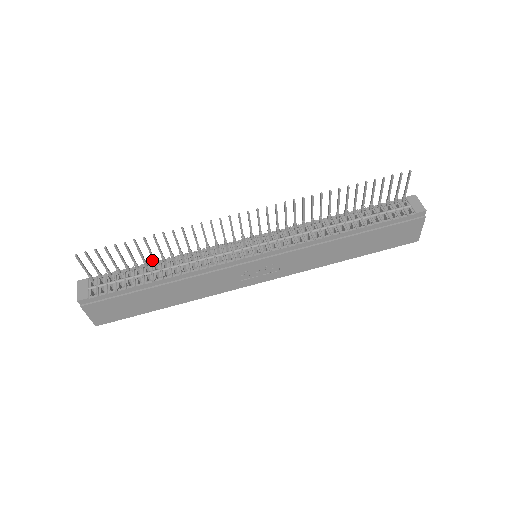
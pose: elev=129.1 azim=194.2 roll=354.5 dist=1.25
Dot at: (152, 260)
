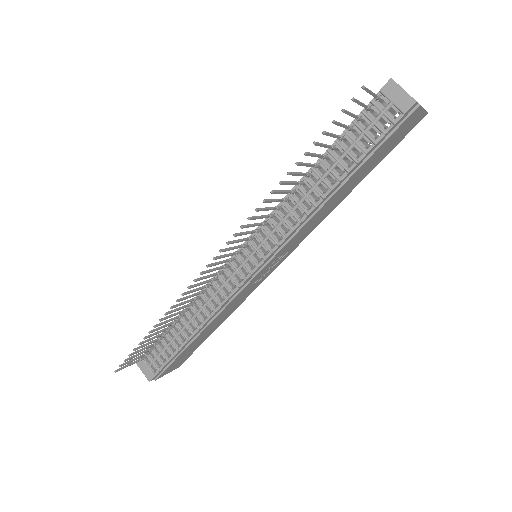
Dot at: occluded
